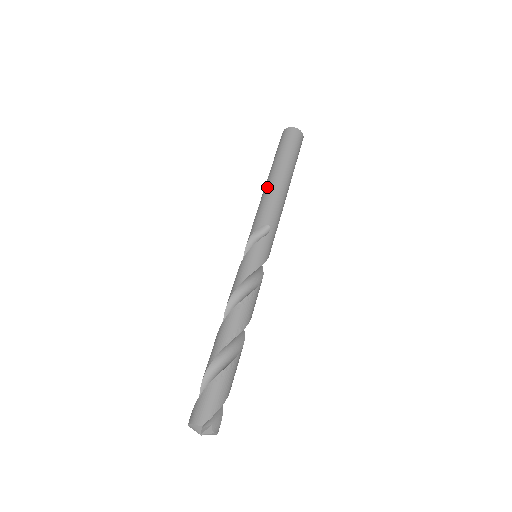
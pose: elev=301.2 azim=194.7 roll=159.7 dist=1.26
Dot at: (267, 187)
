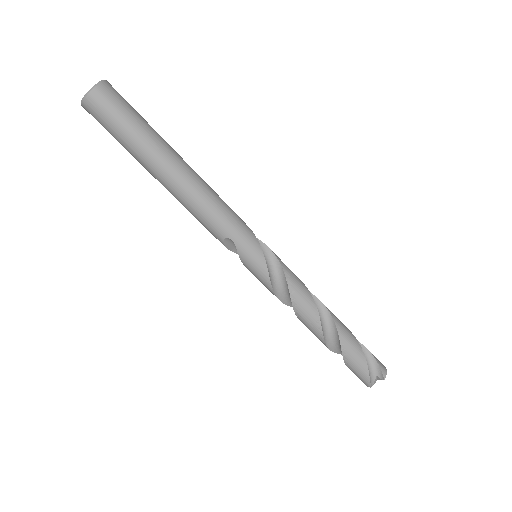
Dot at: occluded
